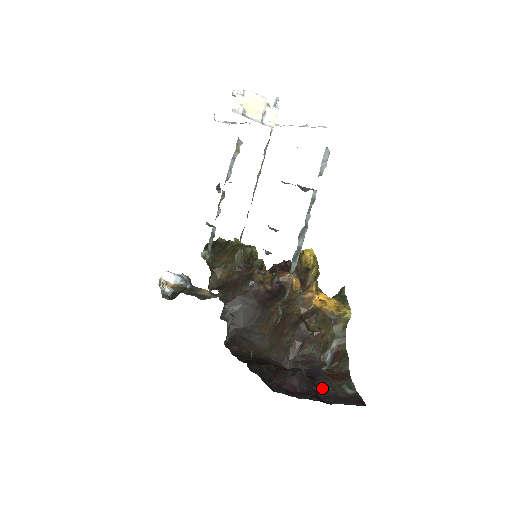
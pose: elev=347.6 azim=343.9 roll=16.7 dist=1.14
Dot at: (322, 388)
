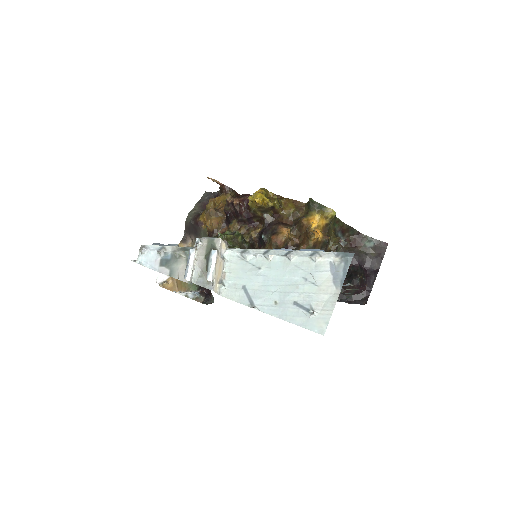
Dot at: (364, 263)
